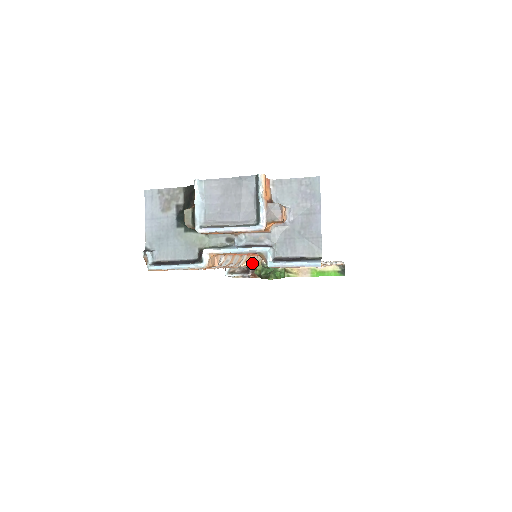
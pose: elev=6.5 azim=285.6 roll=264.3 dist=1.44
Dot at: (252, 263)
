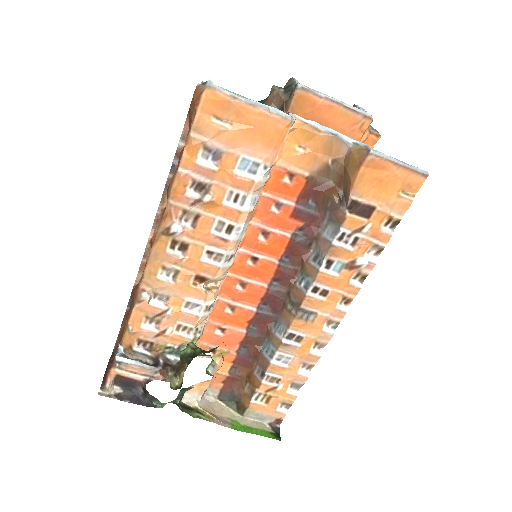
Dot at: (205, 311)
